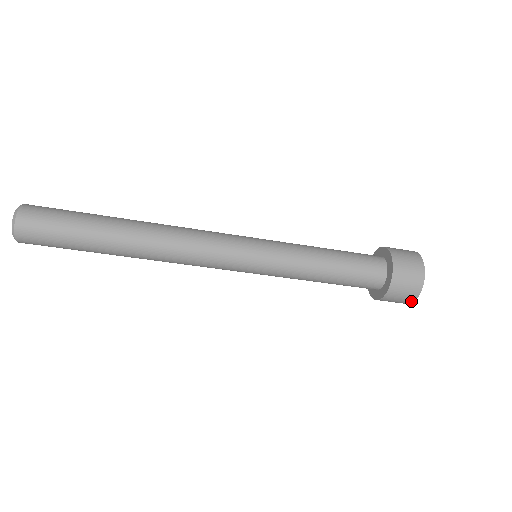
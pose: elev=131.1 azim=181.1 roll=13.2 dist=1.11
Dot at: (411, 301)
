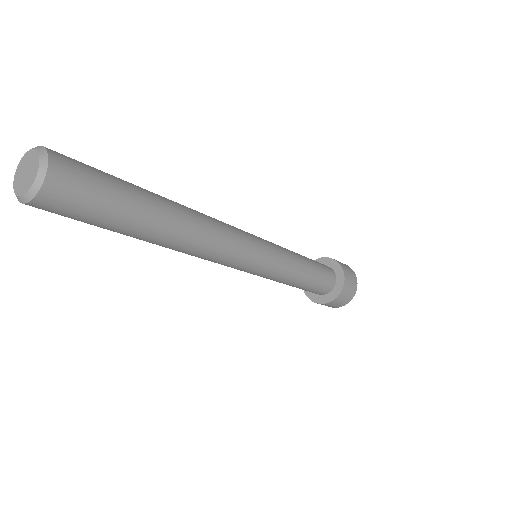
Dot at: (350, 299)
